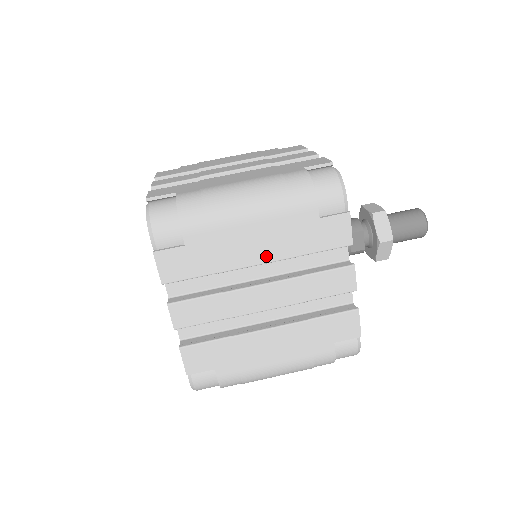
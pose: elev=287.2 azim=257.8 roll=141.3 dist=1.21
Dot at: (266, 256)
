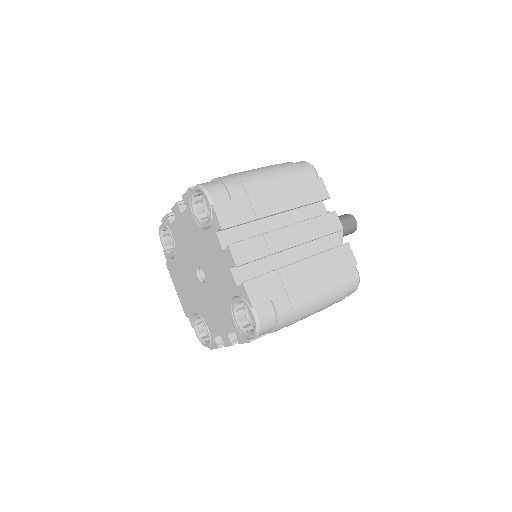
Dot at: (283, 206)
